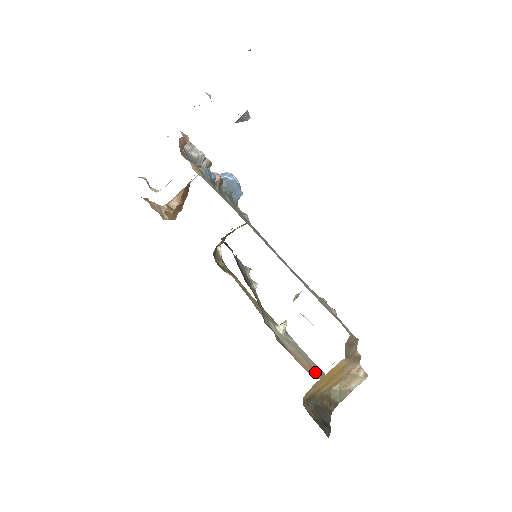
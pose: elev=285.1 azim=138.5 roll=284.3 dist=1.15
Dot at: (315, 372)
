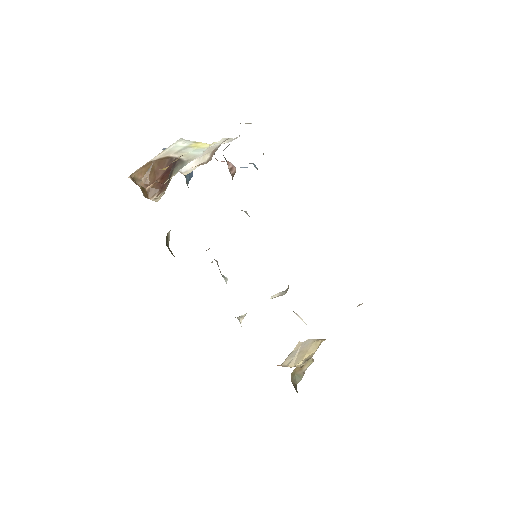
Dot at: occluded
